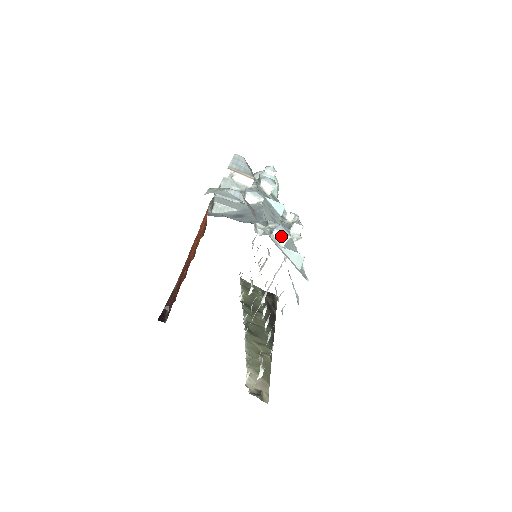
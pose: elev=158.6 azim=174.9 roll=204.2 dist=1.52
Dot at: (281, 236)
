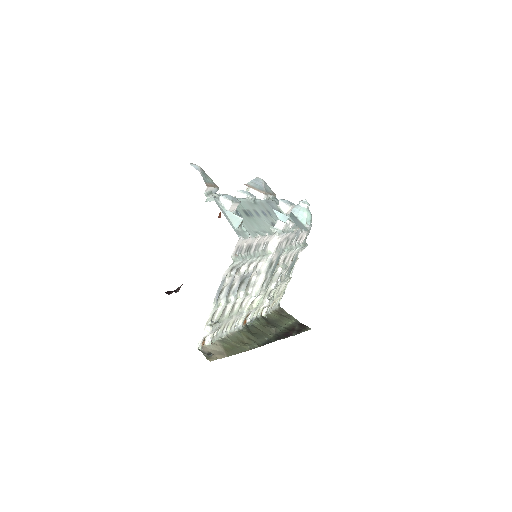
Dot at: (225, 201)
